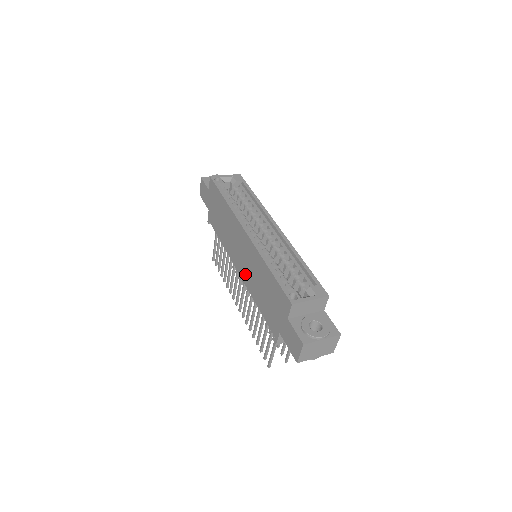
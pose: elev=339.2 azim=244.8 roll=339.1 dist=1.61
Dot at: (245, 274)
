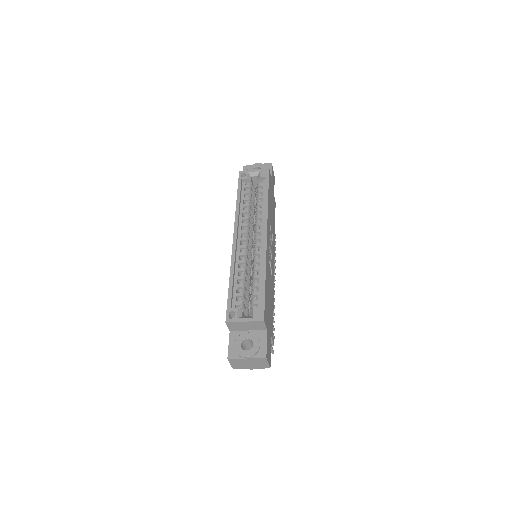
Dot at: occluded
